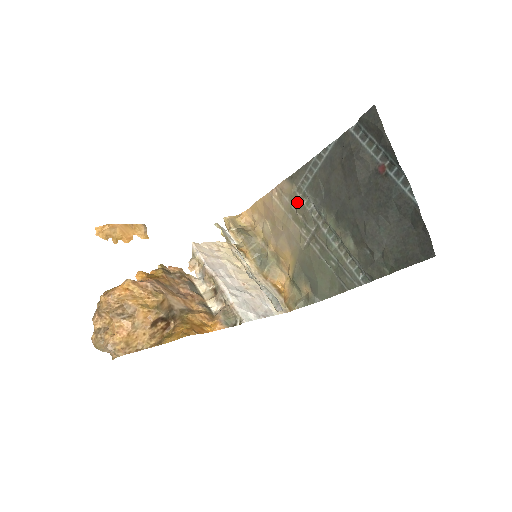
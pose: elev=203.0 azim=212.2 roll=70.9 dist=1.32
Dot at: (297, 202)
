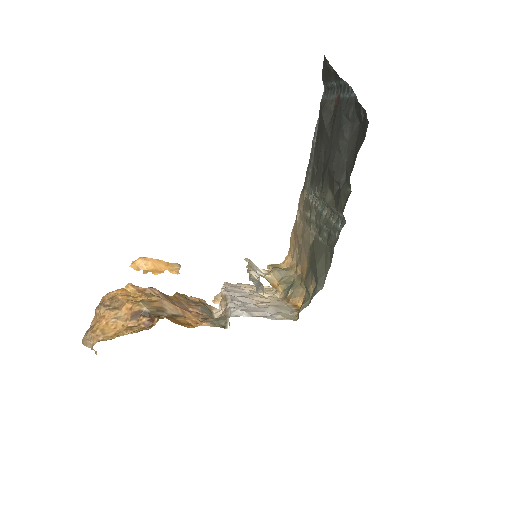
Dot at: (306, 203)
